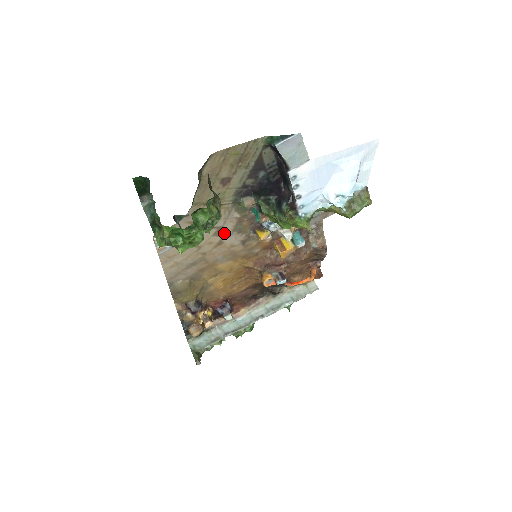
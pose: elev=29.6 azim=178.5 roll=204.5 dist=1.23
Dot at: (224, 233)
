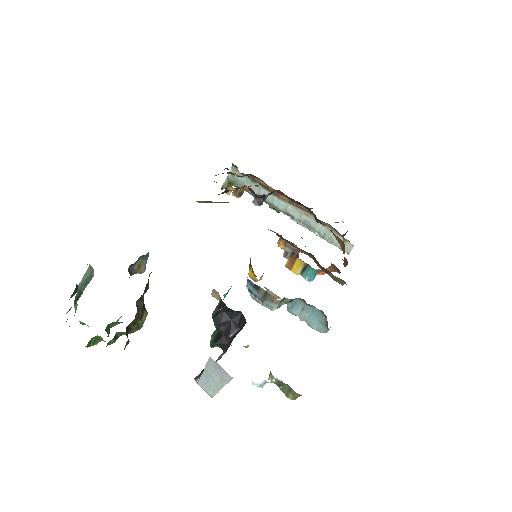
Dot at: occluded
